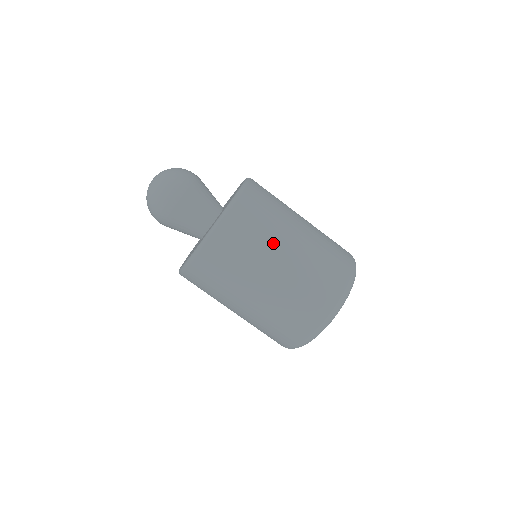
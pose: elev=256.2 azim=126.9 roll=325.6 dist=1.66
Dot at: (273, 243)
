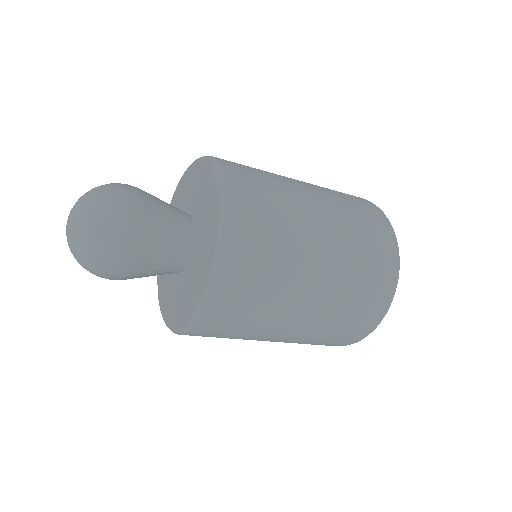
Dot at: (295, 276)
